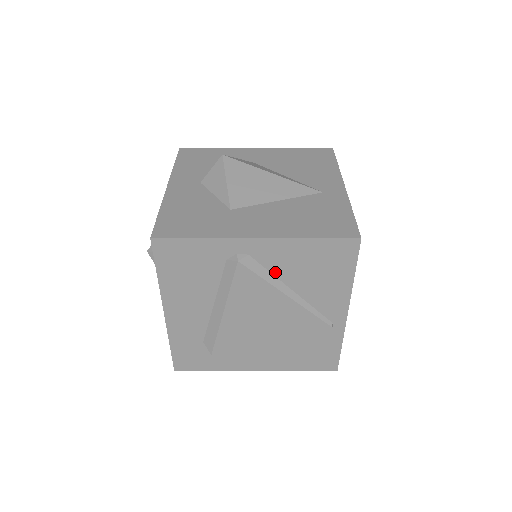
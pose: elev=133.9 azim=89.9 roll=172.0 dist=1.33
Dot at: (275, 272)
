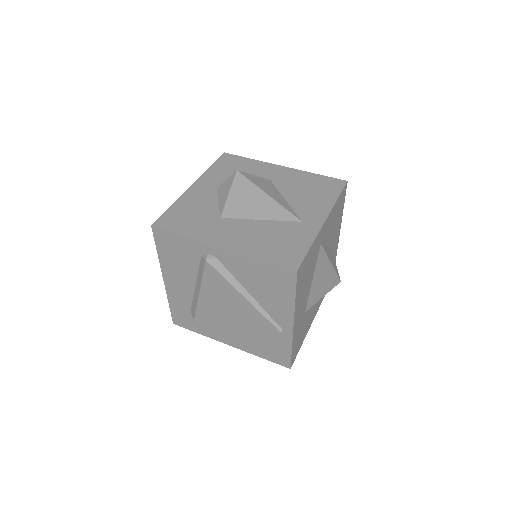
Dot at: (236, 276)
